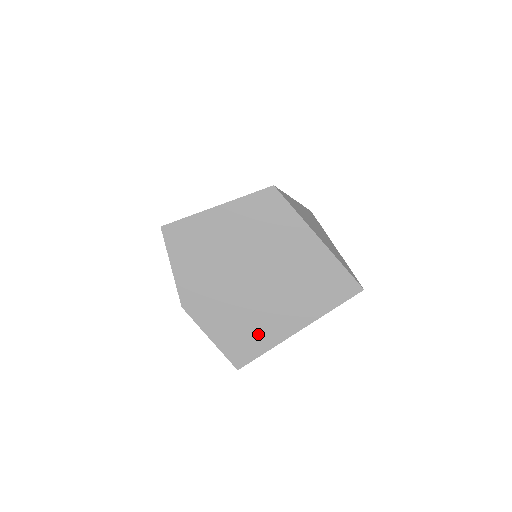
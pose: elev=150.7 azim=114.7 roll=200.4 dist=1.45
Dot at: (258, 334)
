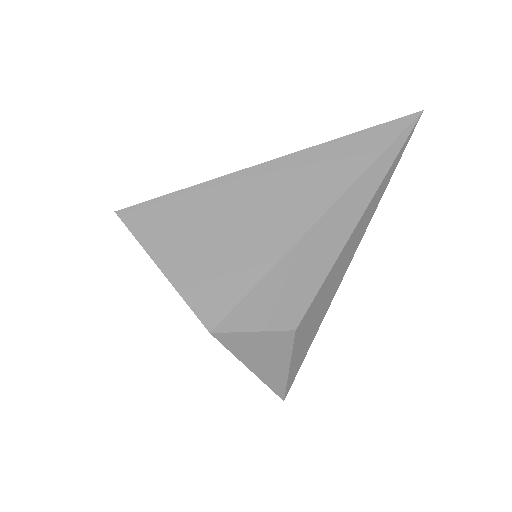
Dot at: occluded
